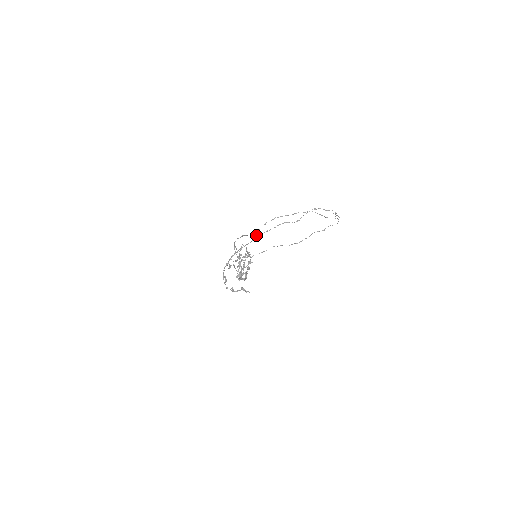
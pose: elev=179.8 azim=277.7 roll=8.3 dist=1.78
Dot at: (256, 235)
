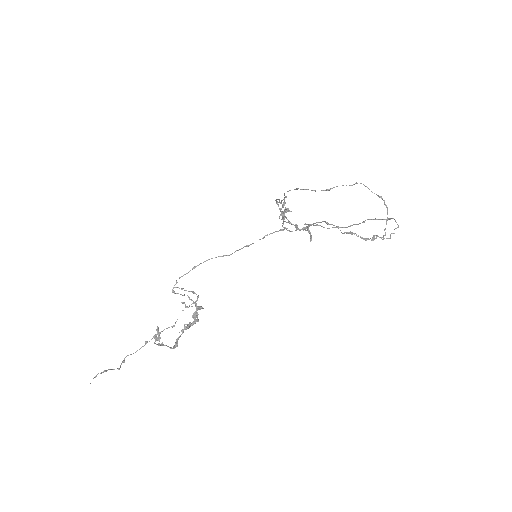
Dot at: (283, 199)
